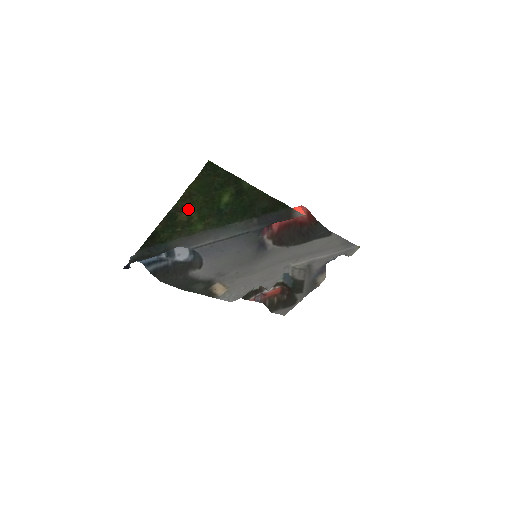
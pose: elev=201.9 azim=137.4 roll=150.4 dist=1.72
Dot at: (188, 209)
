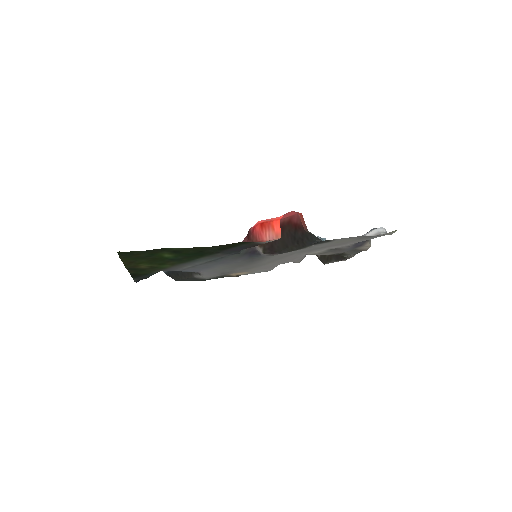
Dot at: (141, 265)
